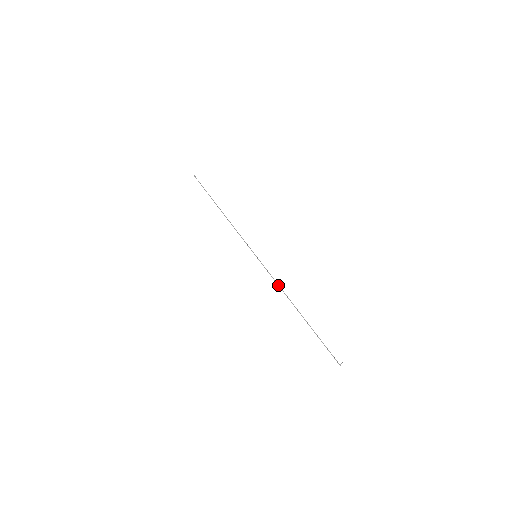
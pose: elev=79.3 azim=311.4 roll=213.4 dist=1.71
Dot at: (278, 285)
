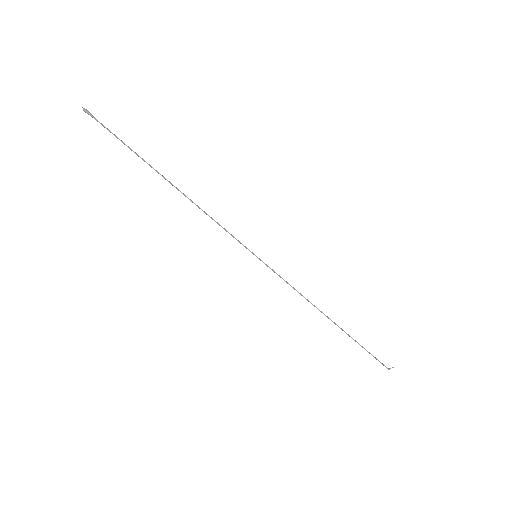
Dot at: occluded
